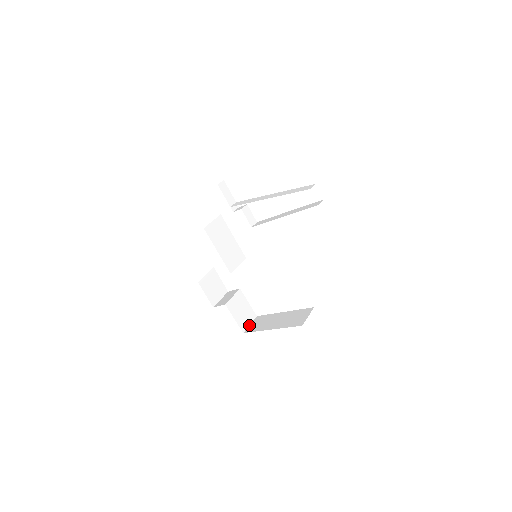
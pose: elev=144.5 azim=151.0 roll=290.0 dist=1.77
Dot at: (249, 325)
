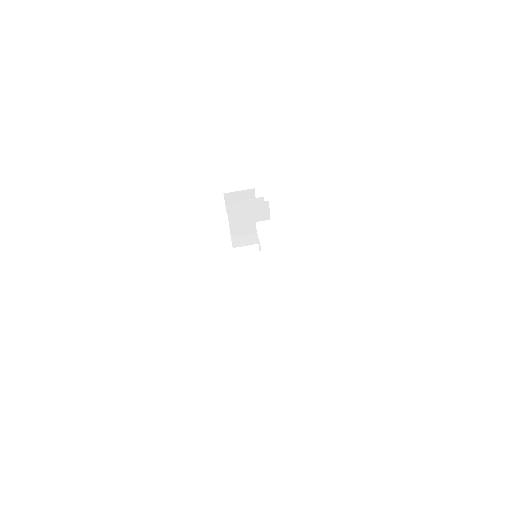
Dot at: (245, 246)
